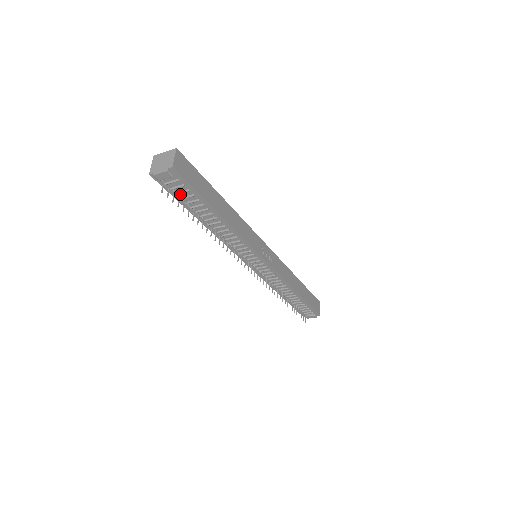
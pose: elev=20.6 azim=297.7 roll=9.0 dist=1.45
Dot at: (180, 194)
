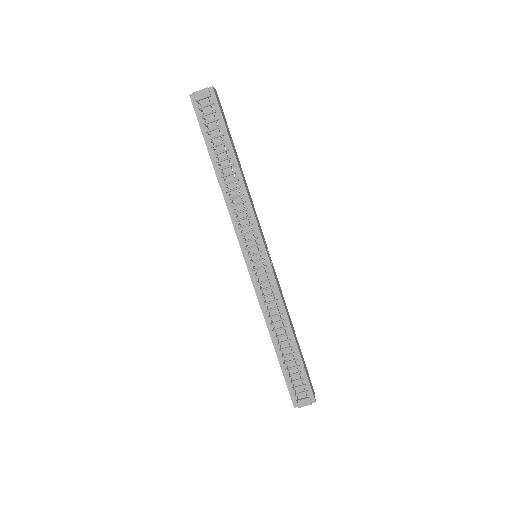
Dot at: (208, 126)
